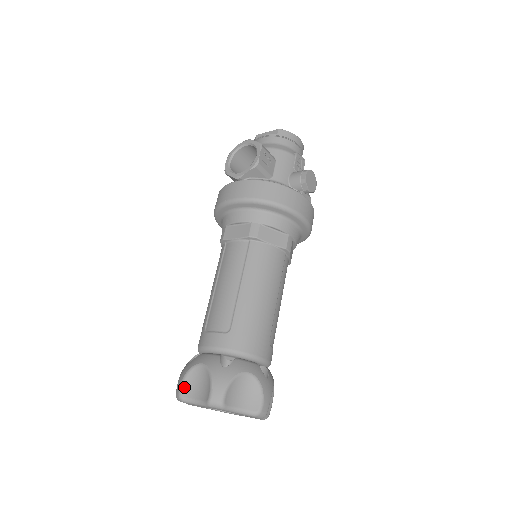
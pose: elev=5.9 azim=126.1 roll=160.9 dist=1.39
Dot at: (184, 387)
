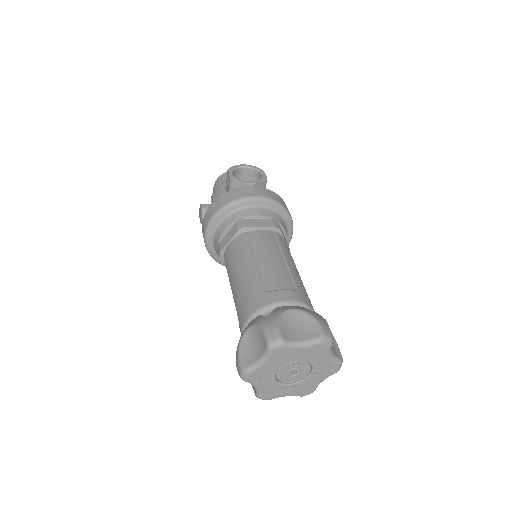
Dot at: (282, 330)
